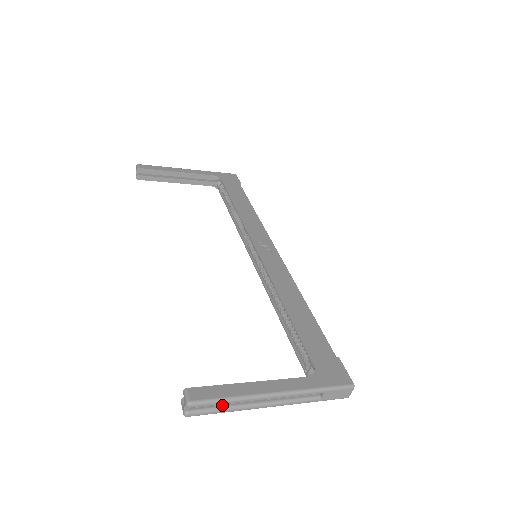
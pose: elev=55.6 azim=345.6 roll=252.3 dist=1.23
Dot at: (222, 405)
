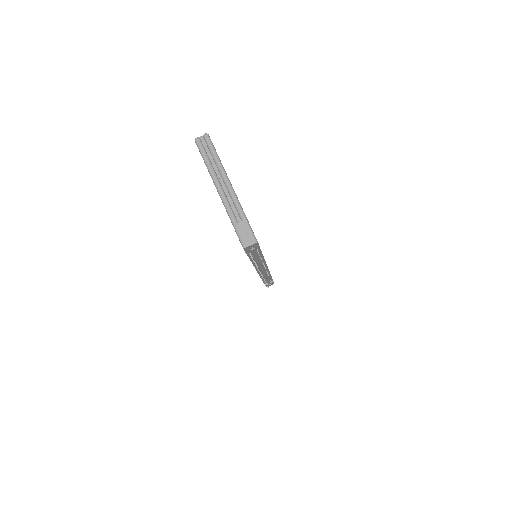
Dot at: (209, 158)
